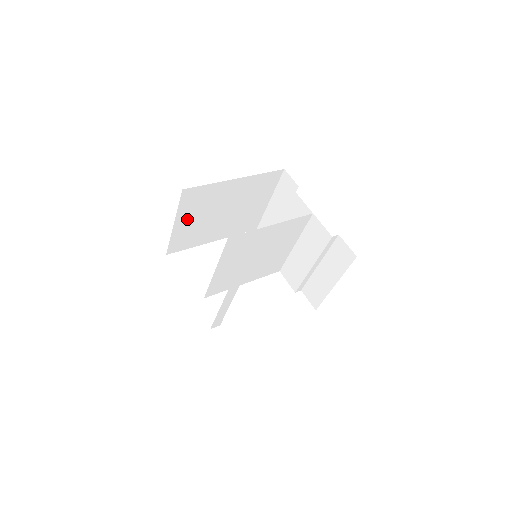
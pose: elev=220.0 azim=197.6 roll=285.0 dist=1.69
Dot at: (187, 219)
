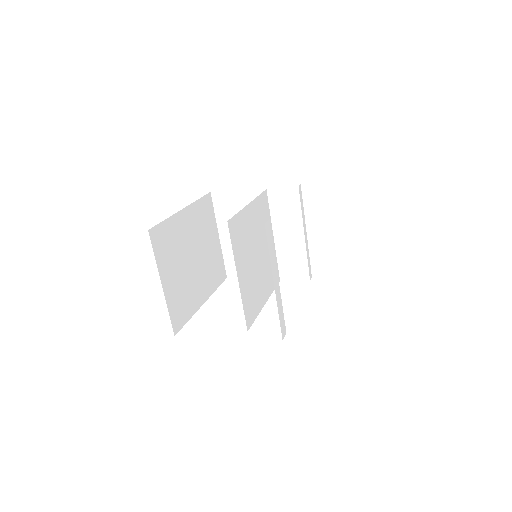
Dot at: (169, 275)
